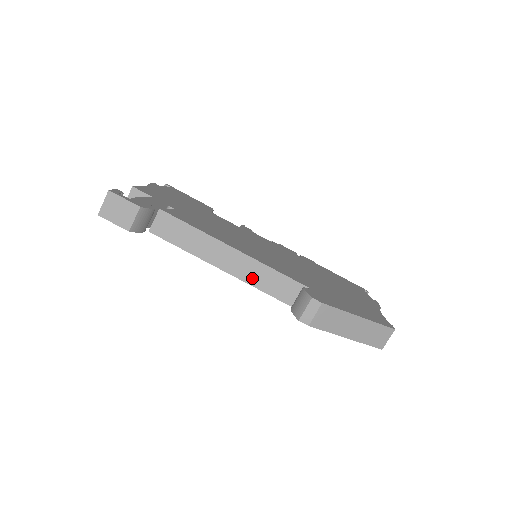
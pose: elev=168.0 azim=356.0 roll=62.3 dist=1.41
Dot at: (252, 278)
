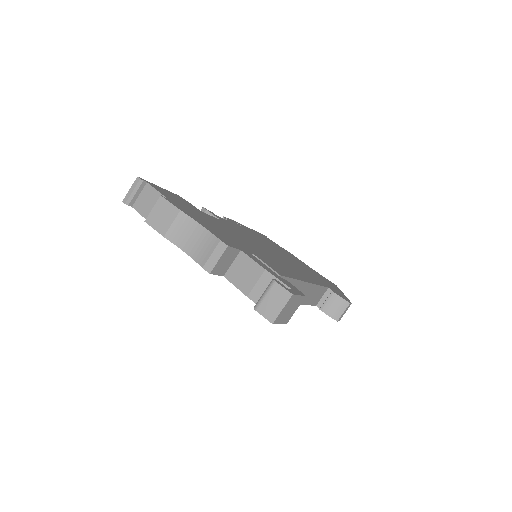
Dot at: (306, 299)
